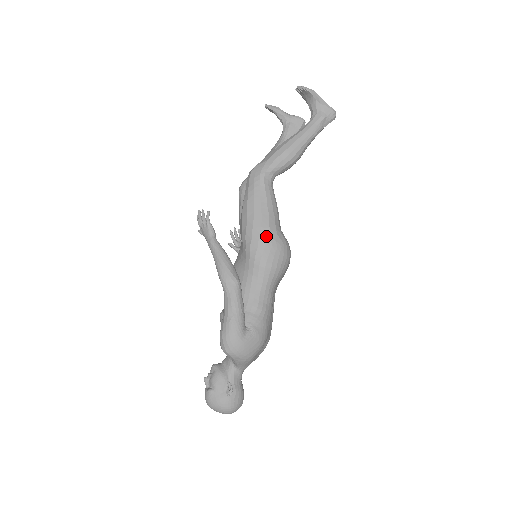
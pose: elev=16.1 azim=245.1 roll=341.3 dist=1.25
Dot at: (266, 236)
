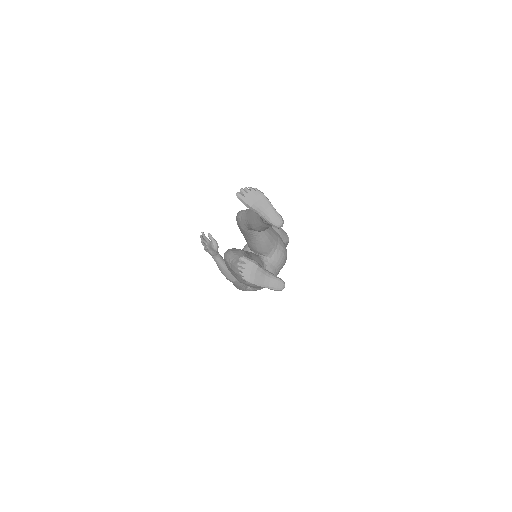
Dot at: (245, 284)
